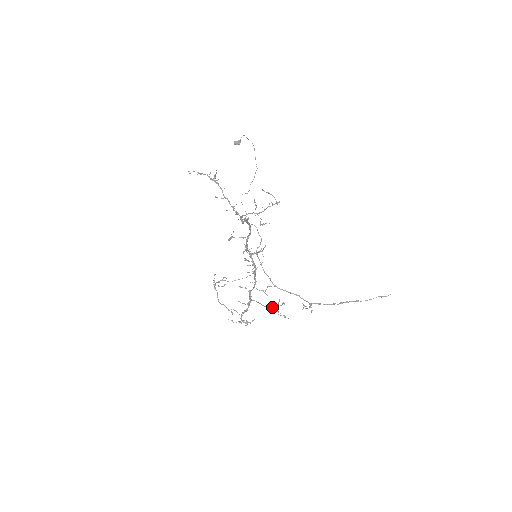
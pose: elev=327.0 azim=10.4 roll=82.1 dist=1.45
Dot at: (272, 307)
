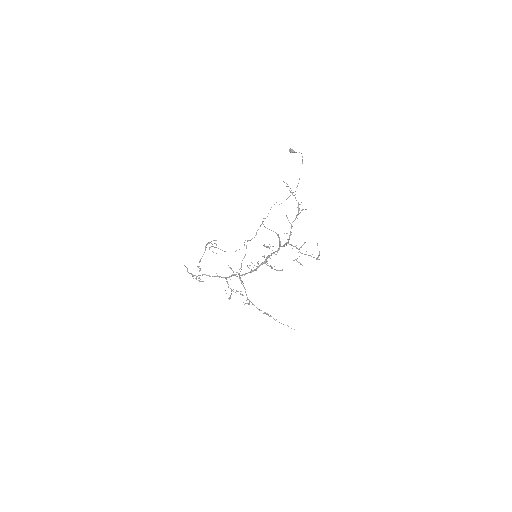
Dot at: (232, 290)
